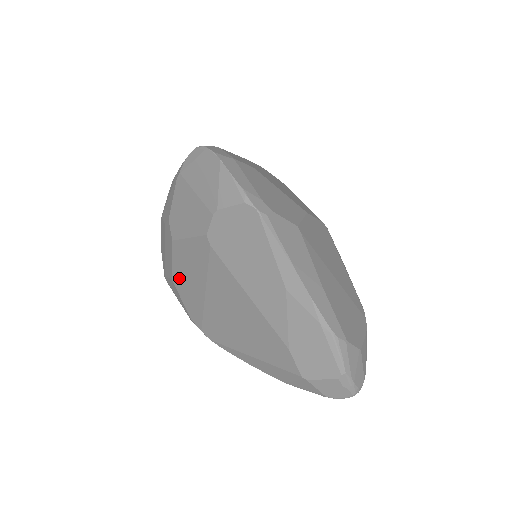
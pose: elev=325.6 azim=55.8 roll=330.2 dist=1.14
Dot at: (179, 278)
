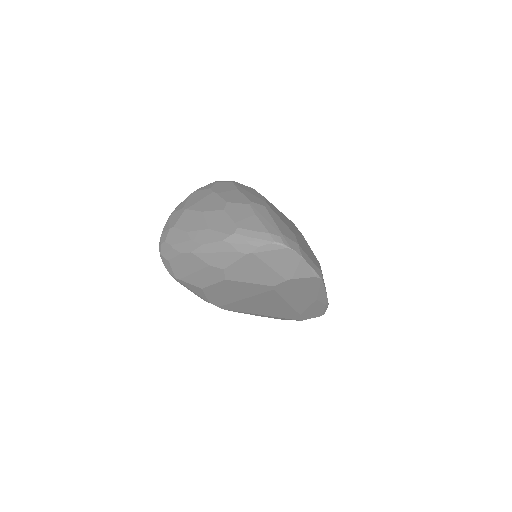
Dot at: (214, 290)
